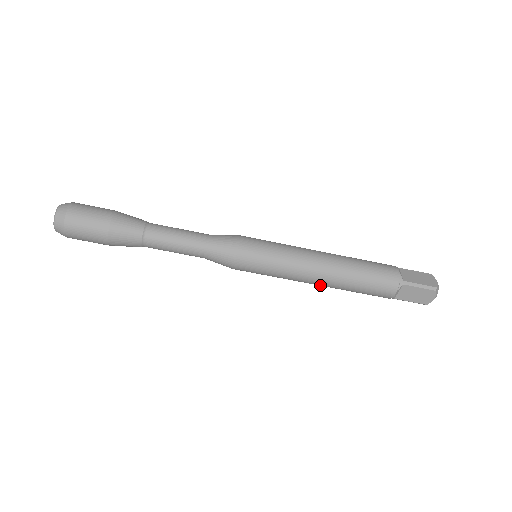
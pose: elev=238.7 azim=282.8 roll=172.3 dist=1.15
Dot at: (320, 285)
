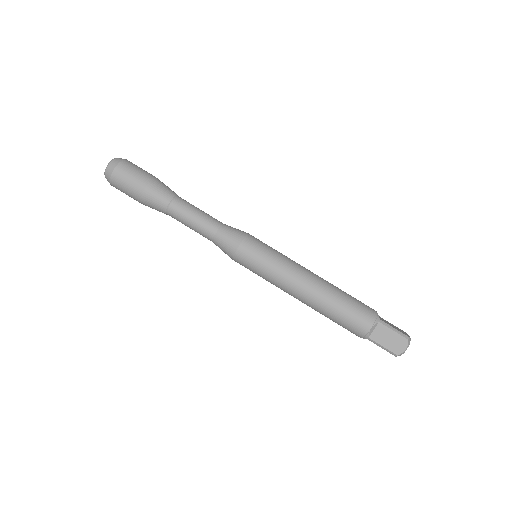
Dot at: (304, 299)
